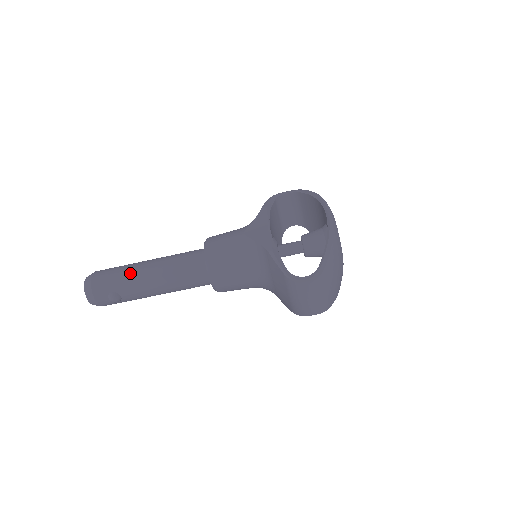
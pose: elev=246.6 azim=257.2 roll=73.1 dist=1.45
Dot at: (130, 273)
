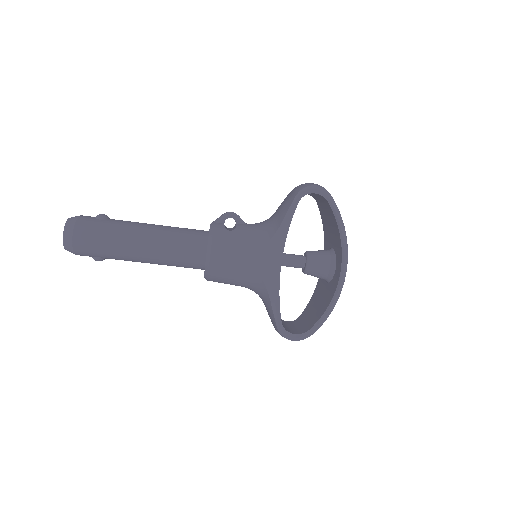
Dot at: (119, 250)
